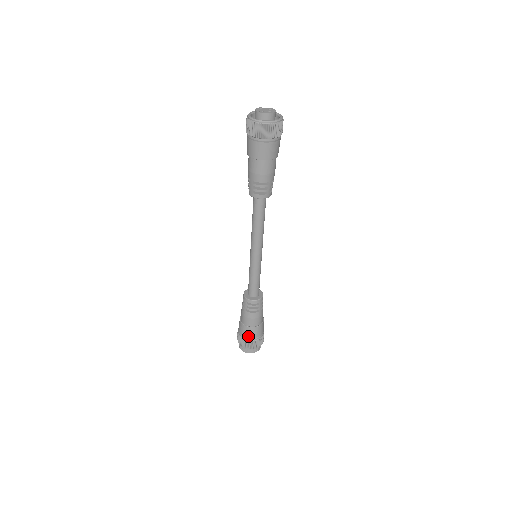
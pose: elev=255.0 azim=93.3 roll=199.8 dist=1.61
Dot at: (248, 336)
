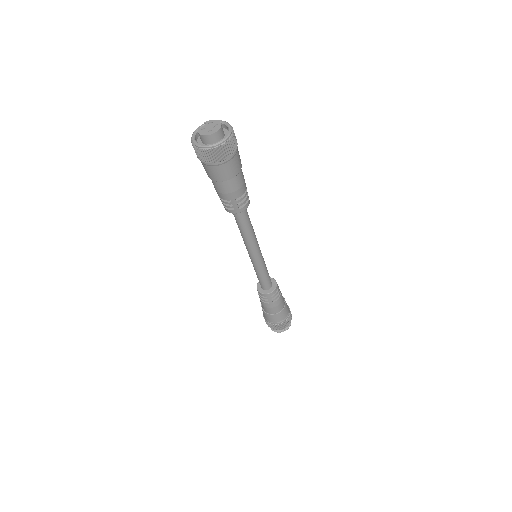
Dot at: (284, 318)
